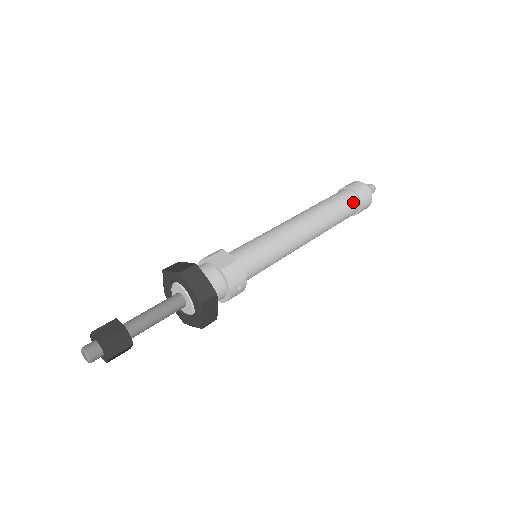
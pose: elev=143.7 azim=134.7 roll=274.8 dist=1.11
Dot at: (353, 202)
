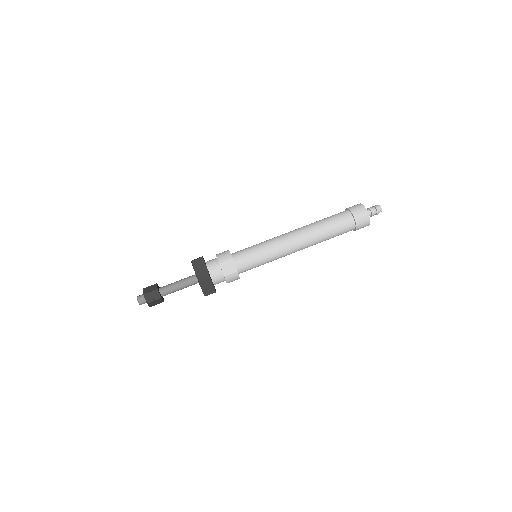
Dot at: (349, 229)
